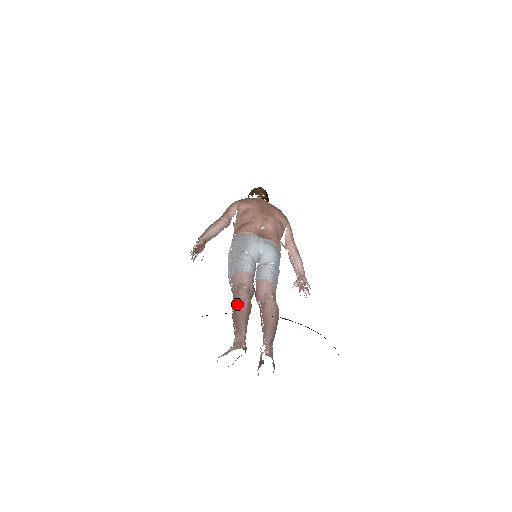
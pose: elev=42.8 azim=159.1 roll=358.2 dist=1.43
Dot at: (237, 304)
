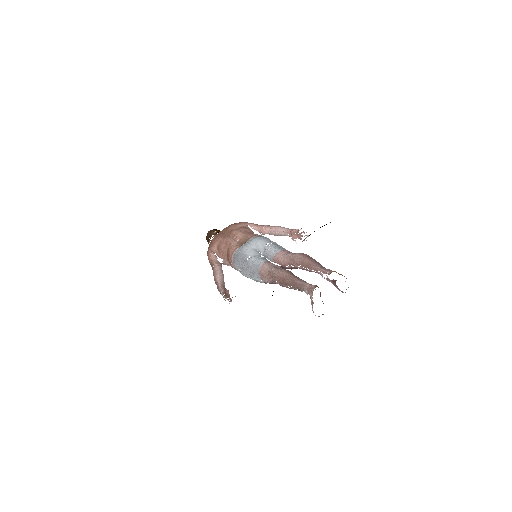
Dot at: (281, 279)
